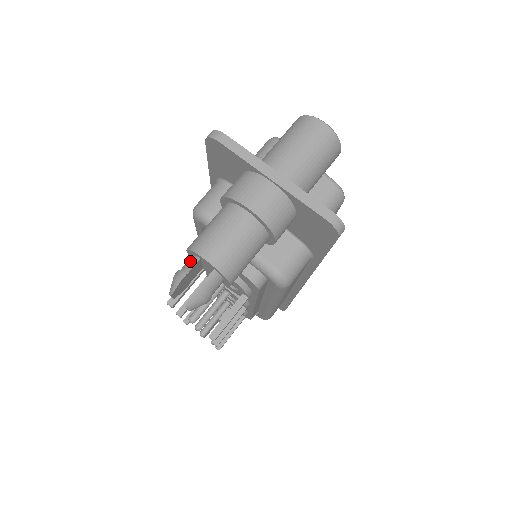
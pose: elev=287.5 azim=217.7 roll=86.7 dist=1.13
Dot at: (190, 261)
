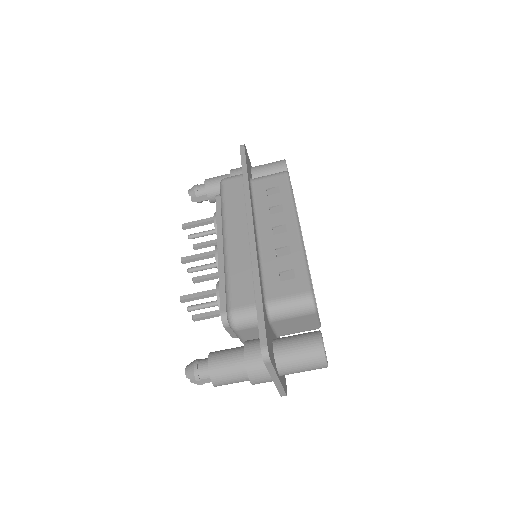
Dot at: (206, 374)
